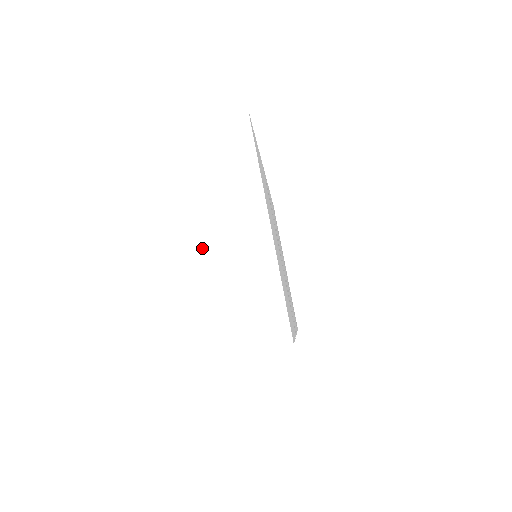
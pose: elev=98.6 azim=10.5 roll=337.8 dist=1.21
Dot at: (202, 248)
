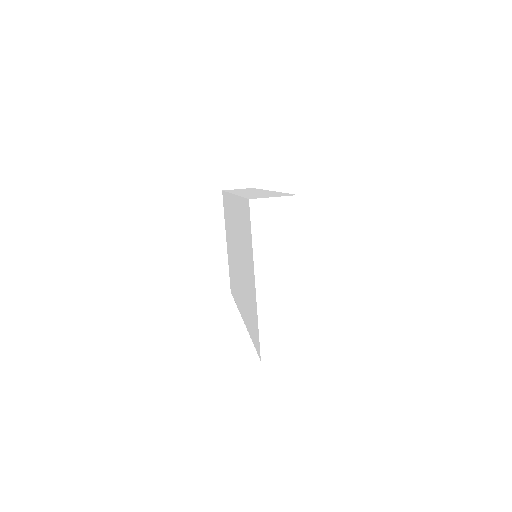
Dot at: (256, 291)
